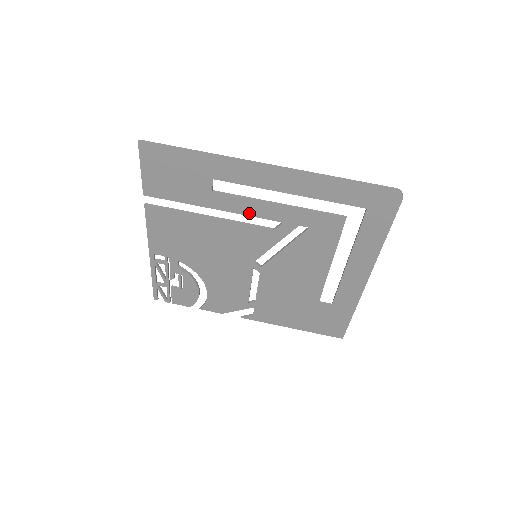
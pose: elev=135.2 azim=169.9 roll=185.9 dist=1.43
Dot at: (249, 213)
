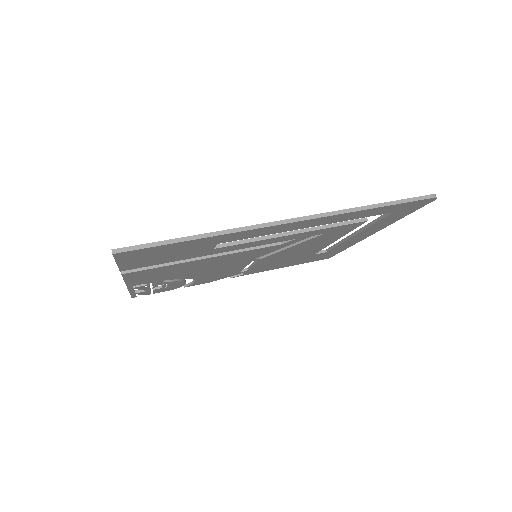
Dot at: (257, 245)
